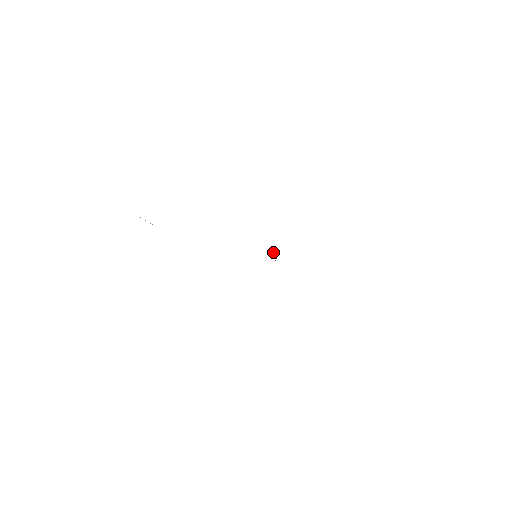
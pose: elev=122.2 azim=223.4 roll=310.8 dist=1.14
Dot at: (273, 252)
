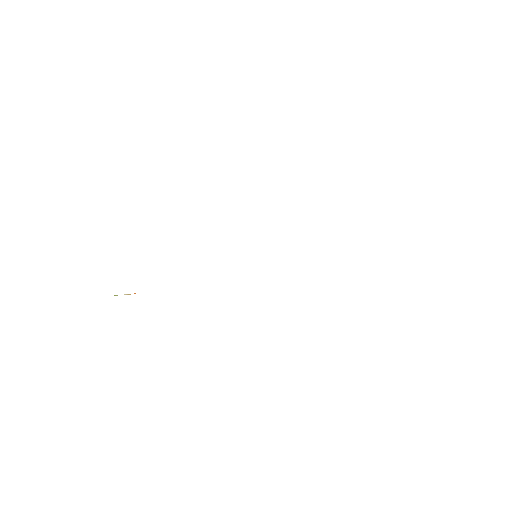
Dot at: occluded
